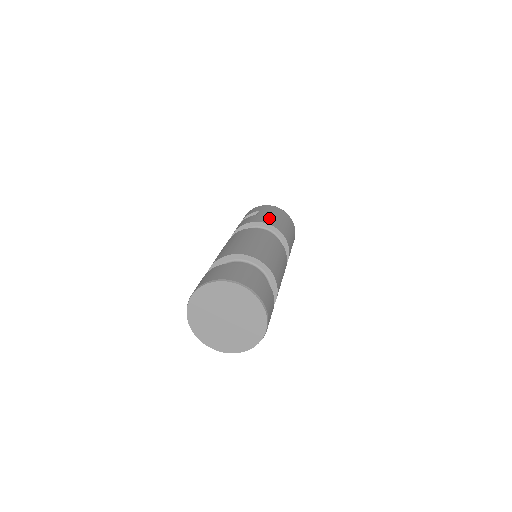
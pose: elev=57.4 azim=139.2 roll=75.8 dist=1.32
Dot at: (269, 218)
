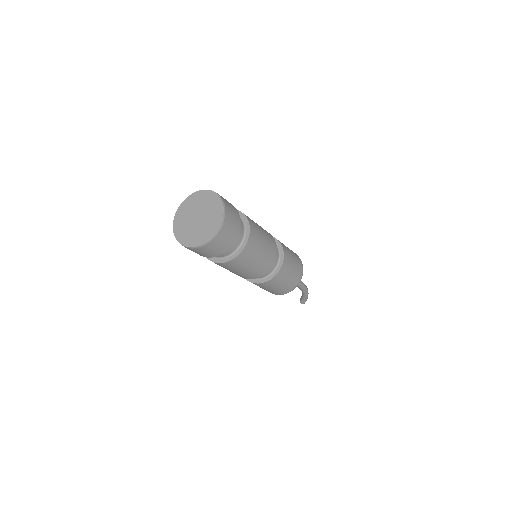
Dot at: occluded
